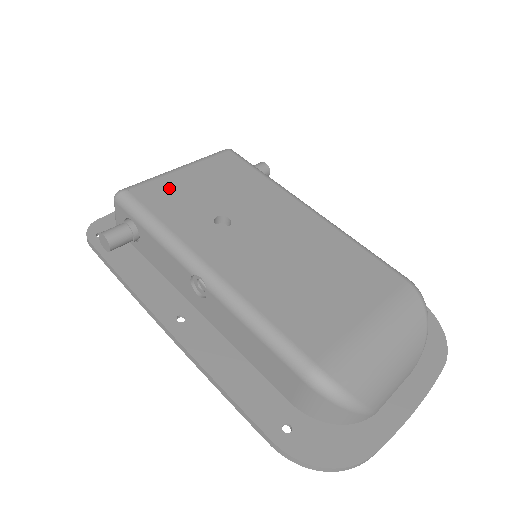
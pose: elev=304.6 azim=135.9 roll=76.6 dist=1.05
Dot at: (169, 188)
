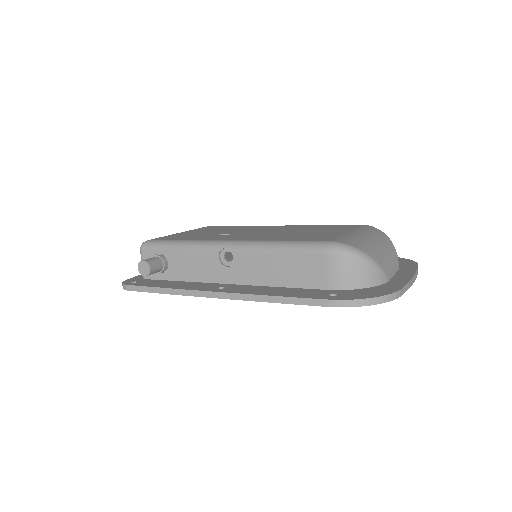
Dot at: occluded
